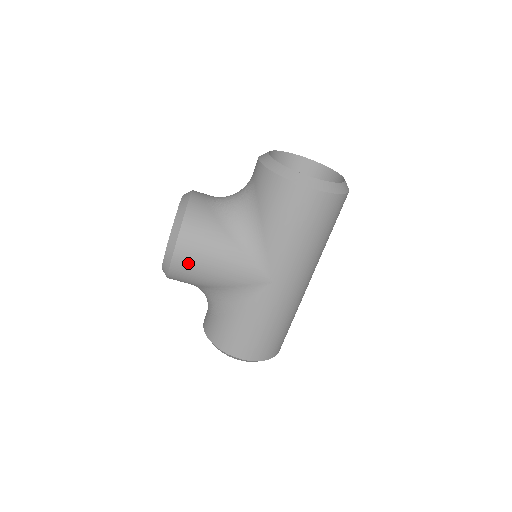
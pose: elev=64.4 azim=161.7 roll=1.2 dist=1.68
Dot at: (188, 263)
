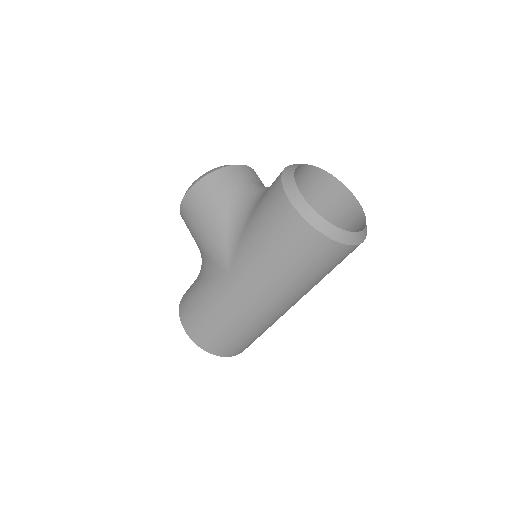
Dot at: (189, 211)
